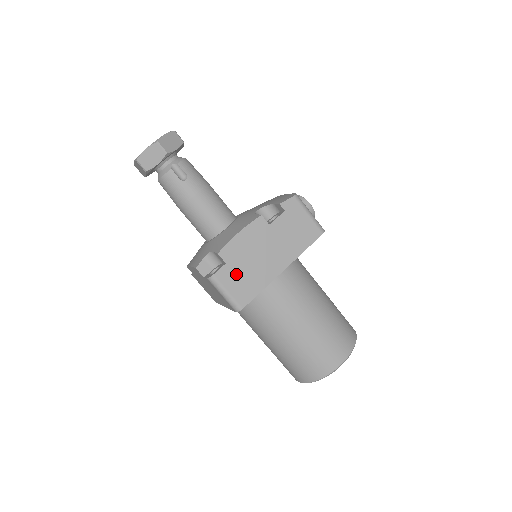
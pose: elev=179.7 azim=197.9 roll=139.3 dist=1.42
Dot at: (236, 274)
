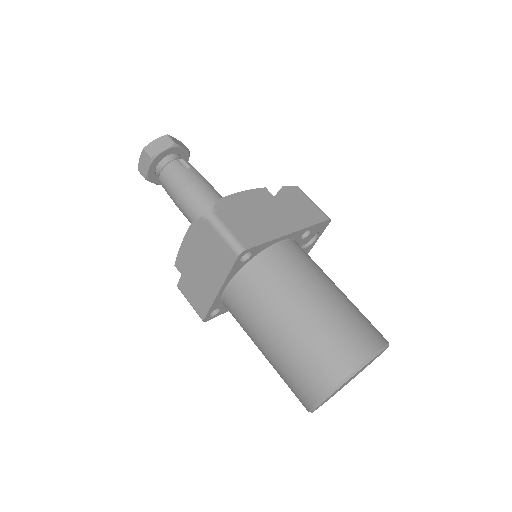
Dot at: (239, 219)
